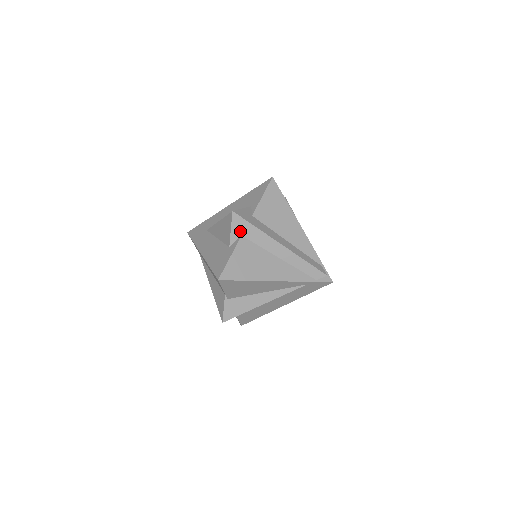
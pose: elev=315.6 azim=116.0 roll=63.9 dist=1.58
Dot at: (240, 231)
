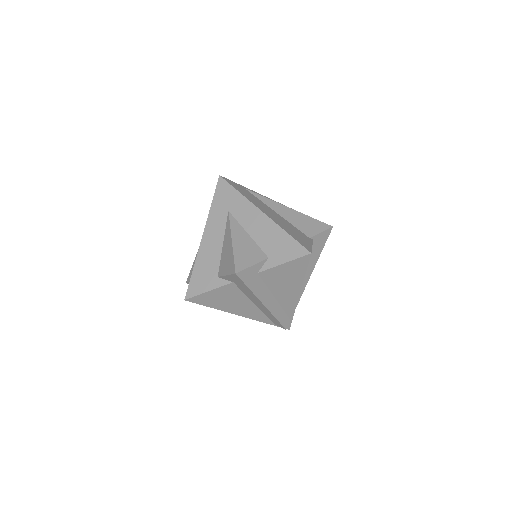
Dot at: (234, 281)
